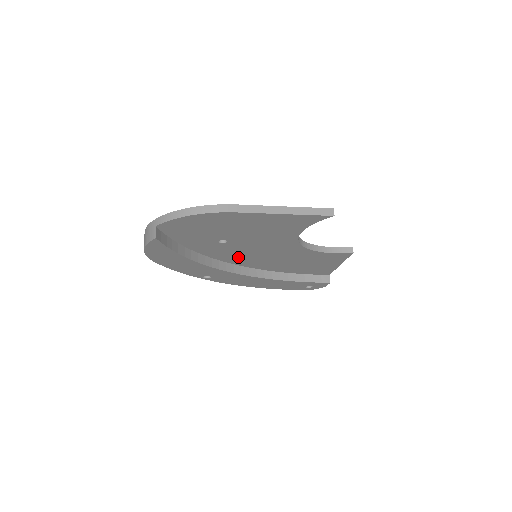
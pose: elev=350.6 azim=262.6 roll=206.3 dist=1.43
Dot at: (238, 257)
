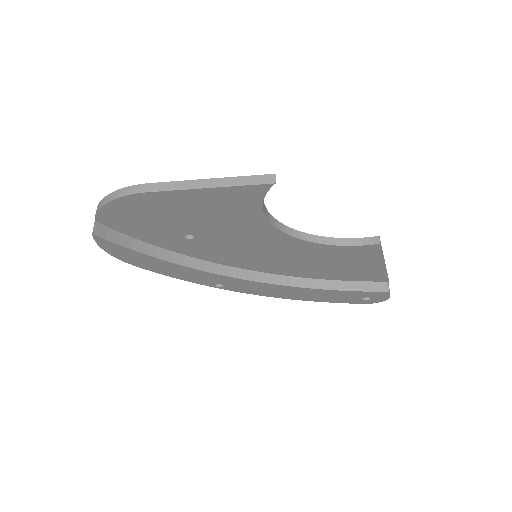
Dot at: (235, 258)
